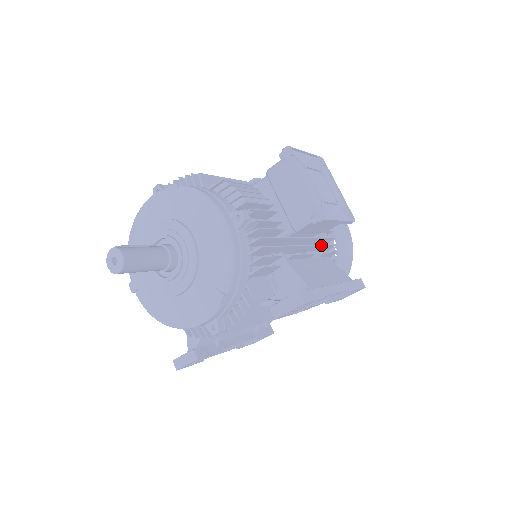
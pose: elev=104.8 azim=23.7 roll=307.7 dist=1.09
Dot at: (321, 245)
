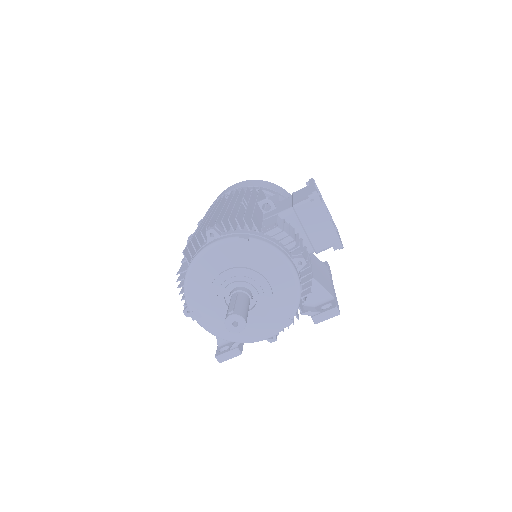
Dot at: occluded
